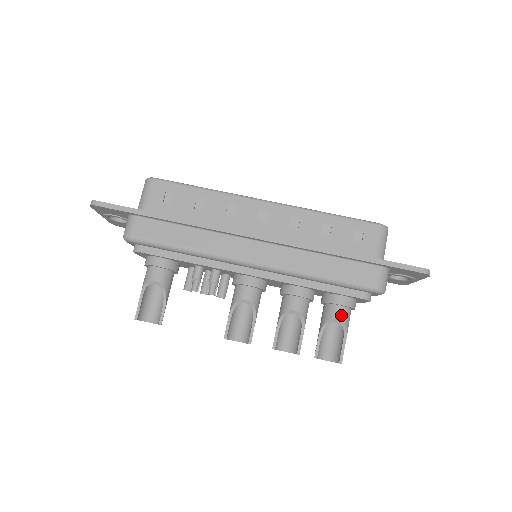
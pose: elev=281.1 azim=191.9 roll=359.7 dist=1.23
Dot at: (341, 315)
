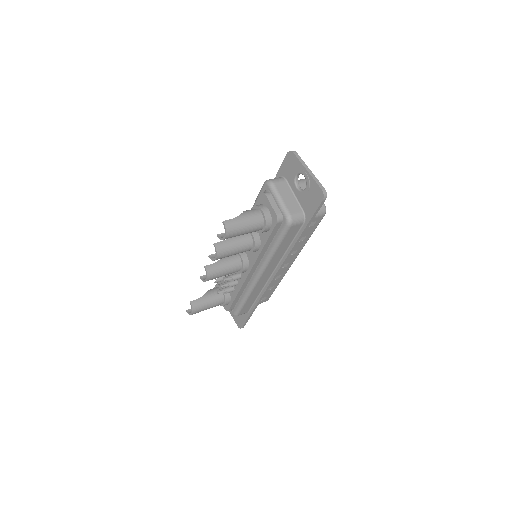
Dot at: occluded
